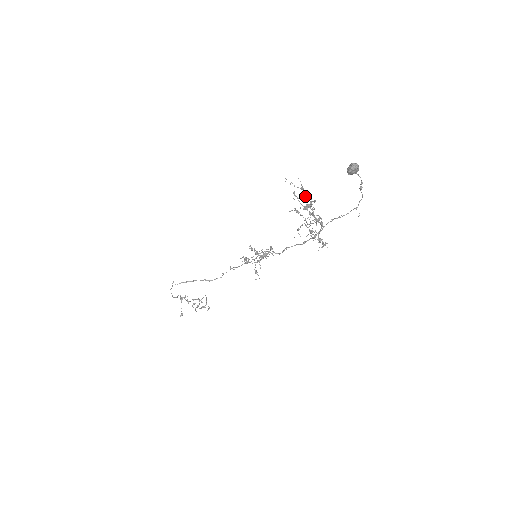
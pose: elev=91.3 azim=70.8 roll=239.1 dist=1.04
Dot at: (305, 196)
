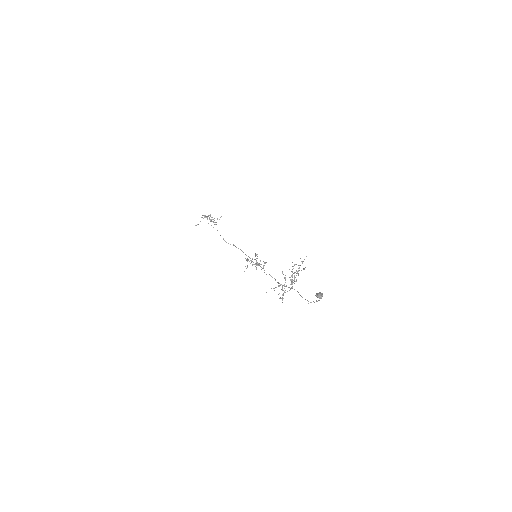
Dot at: (299, 268)
